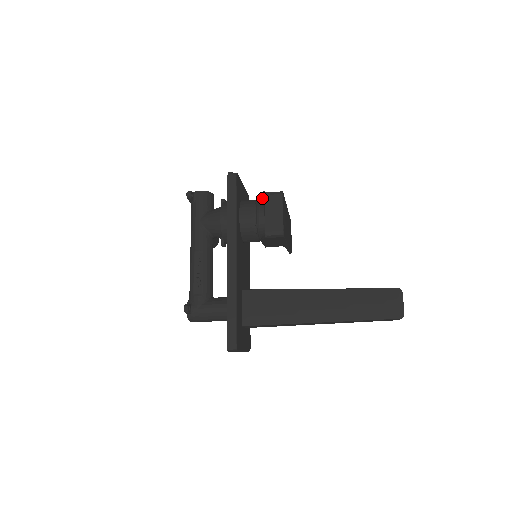
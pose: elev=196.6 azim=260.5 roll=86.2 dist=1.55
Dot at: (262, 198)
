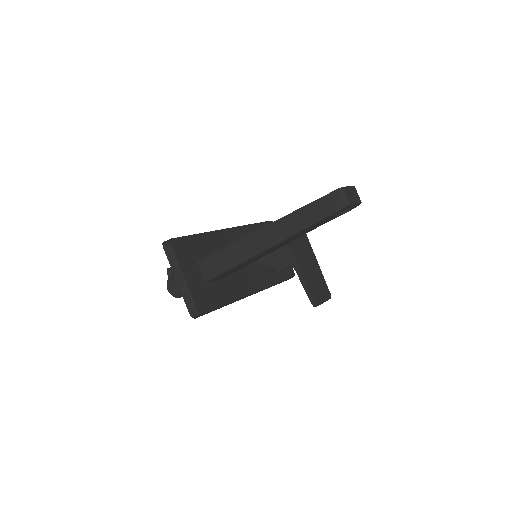
Dot at: occluded
